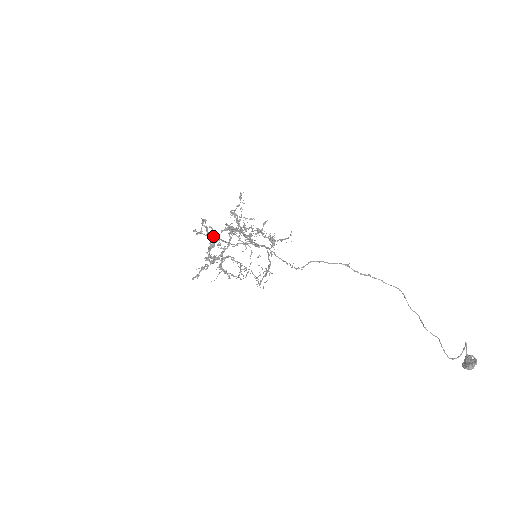
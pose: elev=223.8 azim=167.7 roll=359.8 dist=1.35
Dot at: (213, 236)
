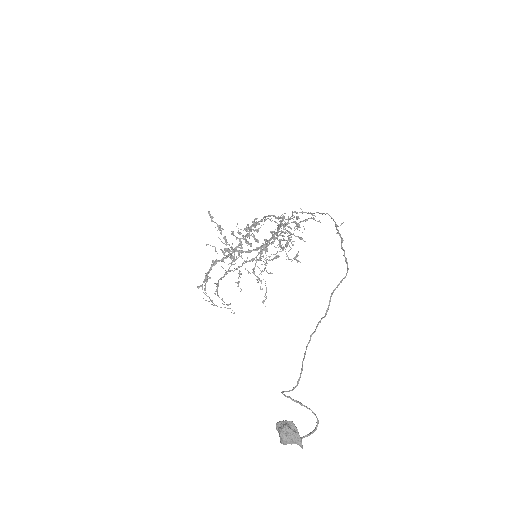
Dot at: (258, 223)
